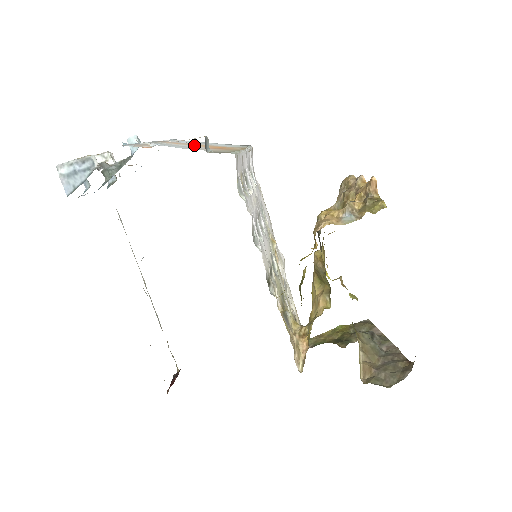
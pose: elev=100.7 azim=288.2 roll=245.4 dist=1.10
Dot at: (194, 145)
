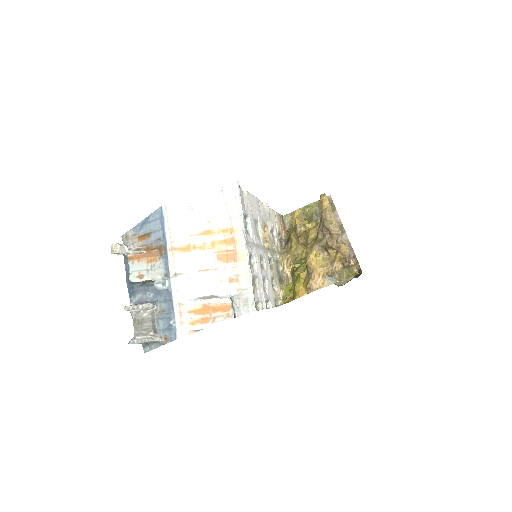
Dot at: (202, 251)
